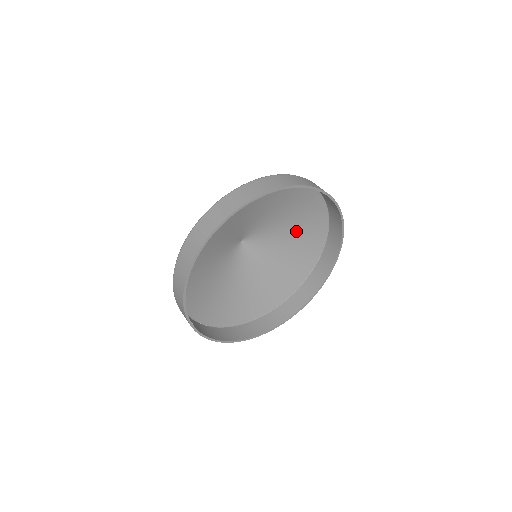
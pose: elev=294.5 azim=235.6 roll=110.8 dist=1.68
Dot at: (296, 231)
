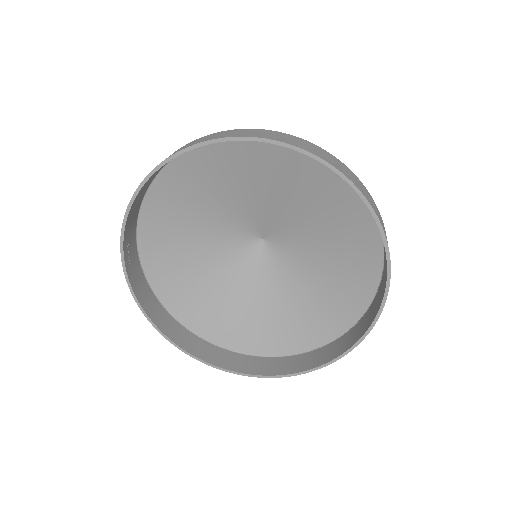
Dot at: (332, 268)
